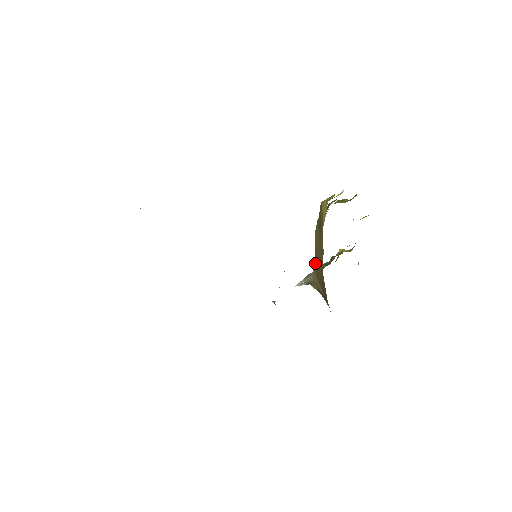
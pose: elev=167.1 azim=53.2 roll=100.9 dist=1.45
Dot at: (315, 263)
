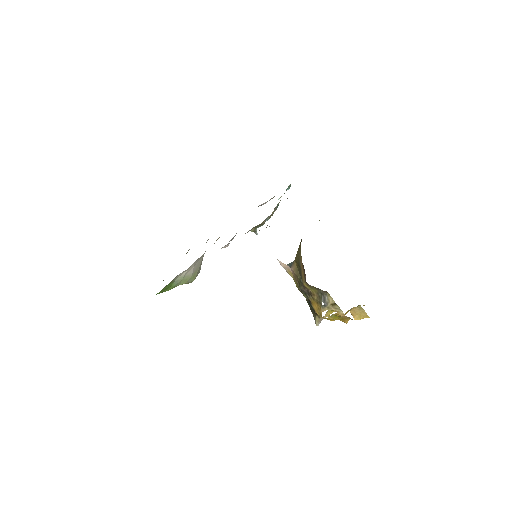
Dot at: occluded
